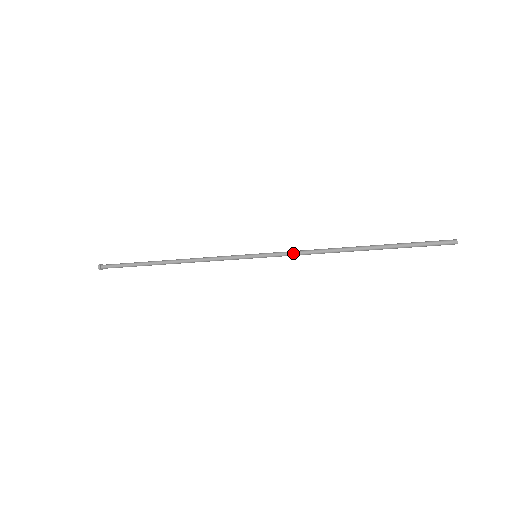
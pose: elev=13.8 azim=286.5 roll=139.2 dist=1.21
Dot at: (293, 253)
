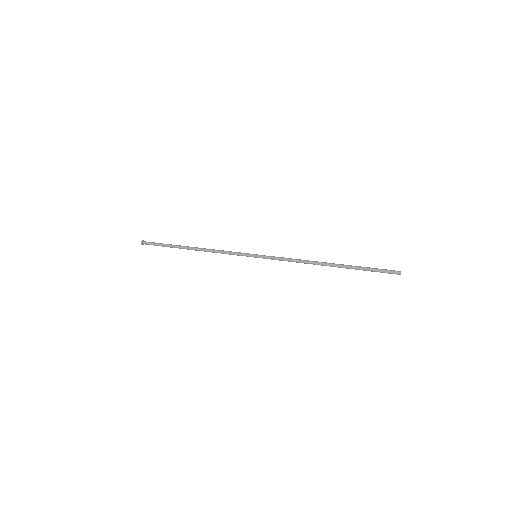
Dot at: (283, 258)
